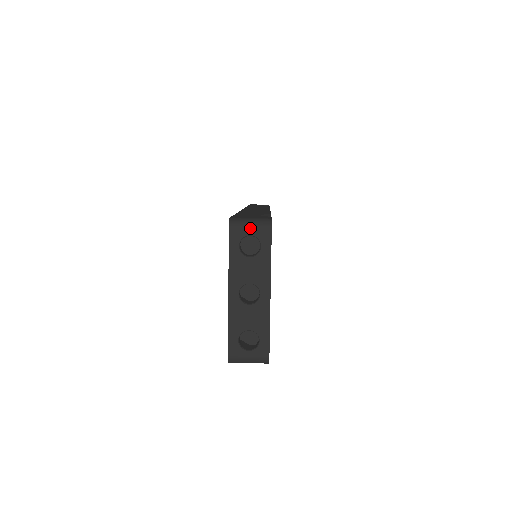
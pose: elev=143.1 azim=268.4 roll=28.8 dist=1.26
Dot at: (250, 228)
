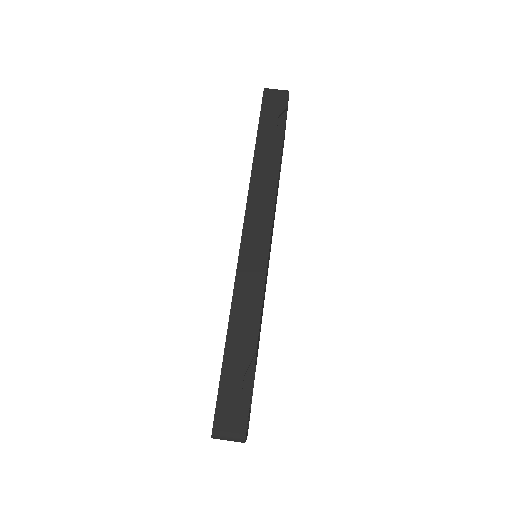
Dot at: occluded
